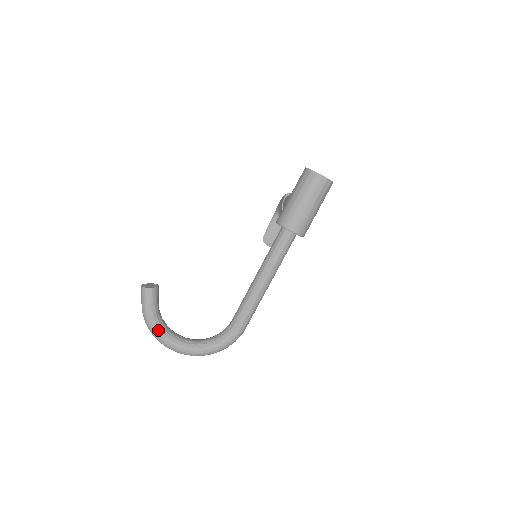
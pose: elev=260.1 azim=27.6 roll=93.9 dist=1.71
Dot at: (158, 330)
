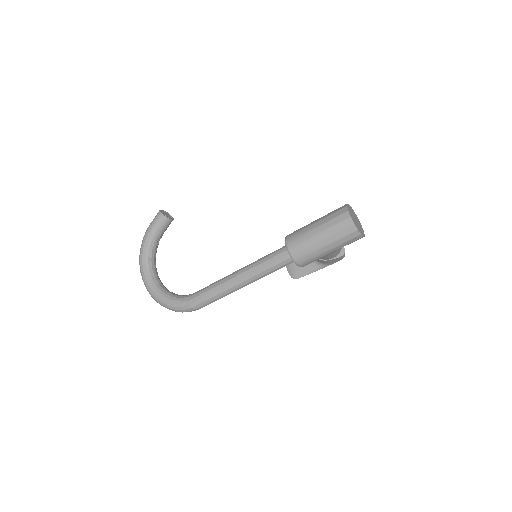
Dot at: (144, 252)
